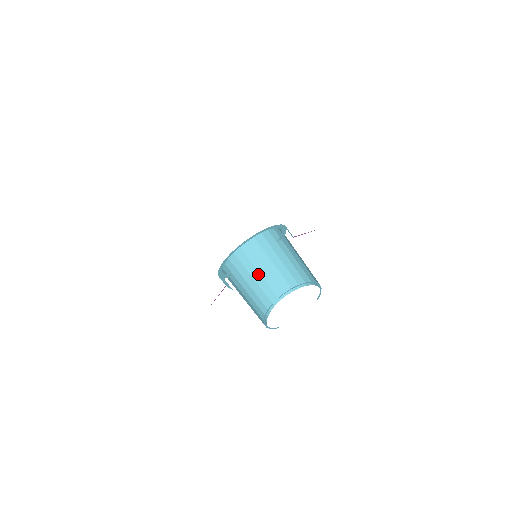
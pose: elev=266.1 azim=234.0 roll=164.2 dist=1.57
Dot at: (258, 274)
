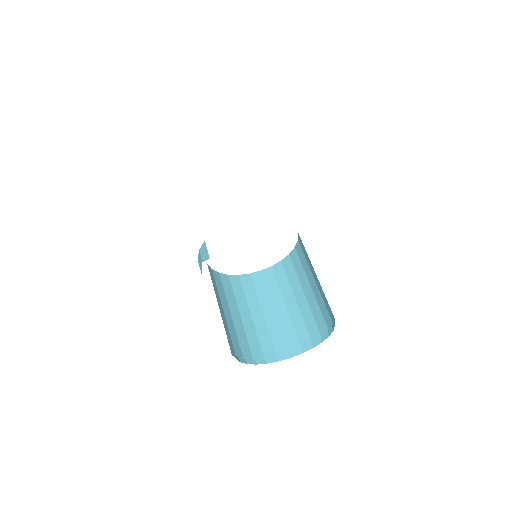
Dot at: (249, 315)
